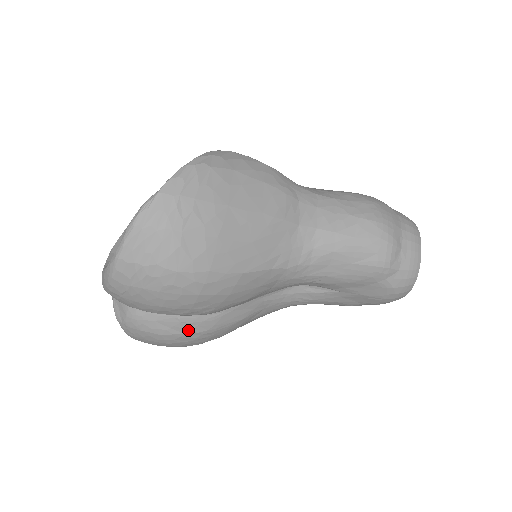
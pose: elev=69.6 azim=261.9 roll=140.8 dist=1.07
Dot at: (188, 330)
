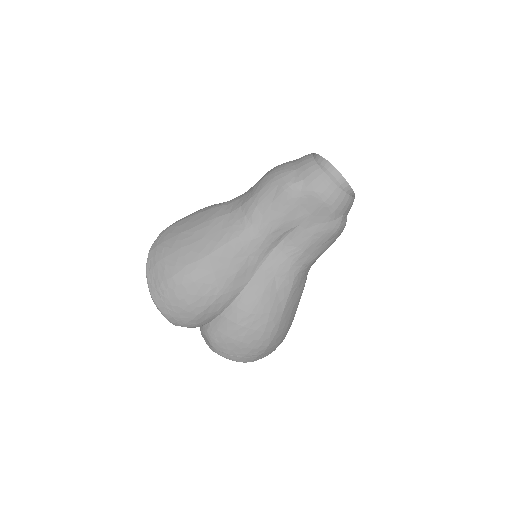
Dot at: (236, 320)
